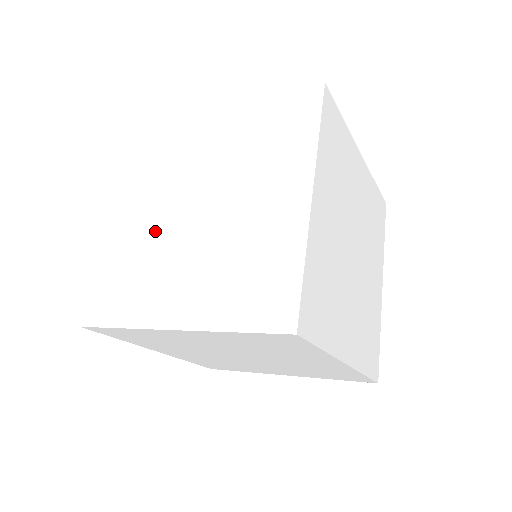
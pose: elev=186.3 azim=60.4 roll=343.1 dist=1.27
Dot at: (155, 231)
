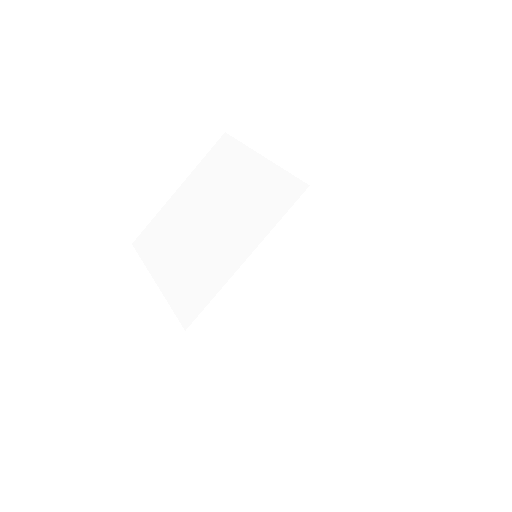
Dot at: occluded
